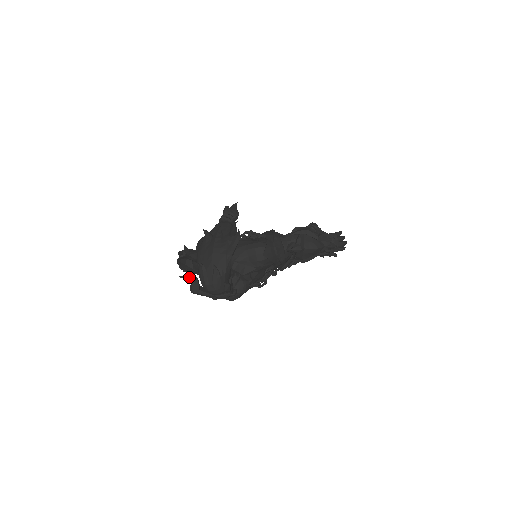
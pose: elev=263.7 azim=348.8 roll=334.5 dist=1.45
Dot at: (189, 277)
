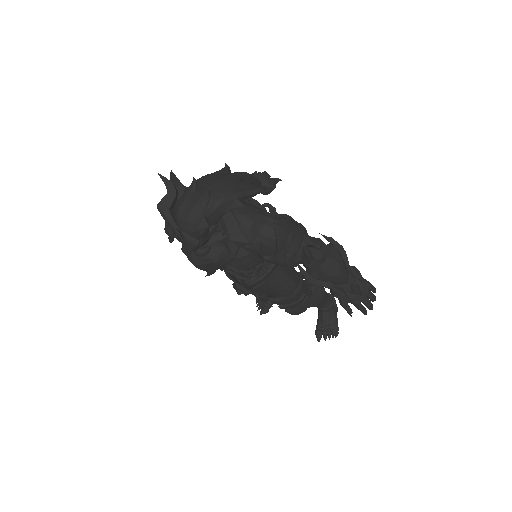
Dot at: (170, 183)
